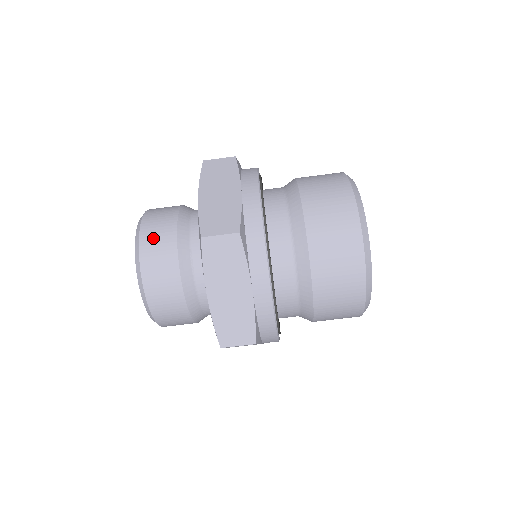
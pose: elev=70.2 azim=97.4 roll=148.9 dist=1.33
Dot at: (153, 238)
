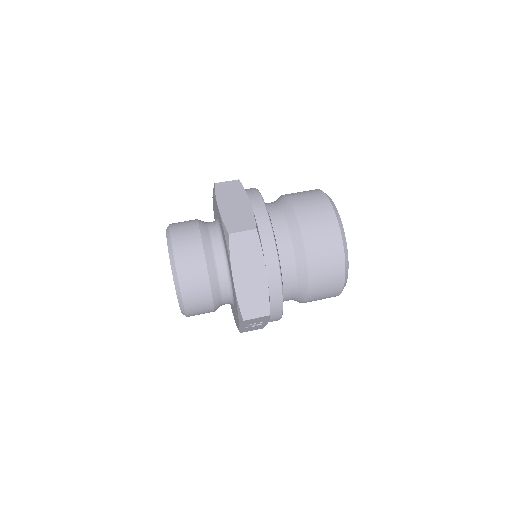
Dot at: (183, 242)
